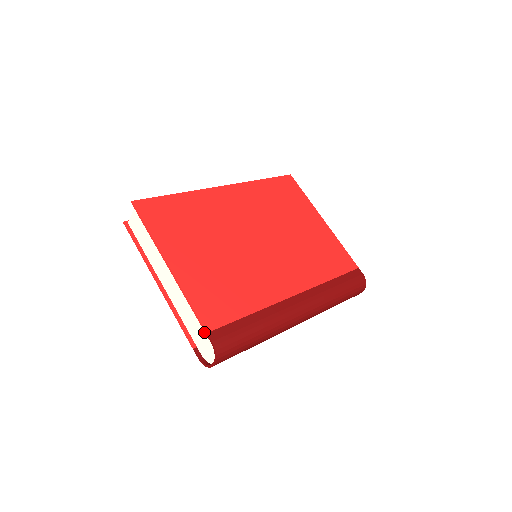
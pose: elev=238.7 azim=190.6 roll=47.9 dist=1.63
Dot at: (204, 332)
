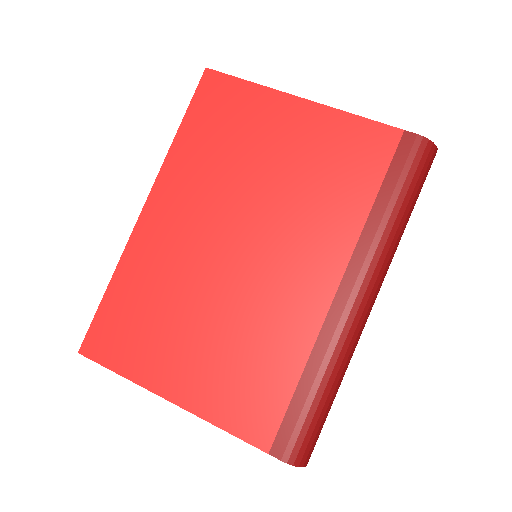
Dot at: occluded
